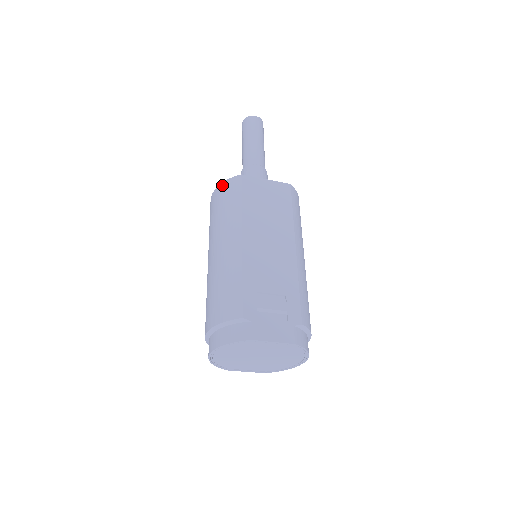
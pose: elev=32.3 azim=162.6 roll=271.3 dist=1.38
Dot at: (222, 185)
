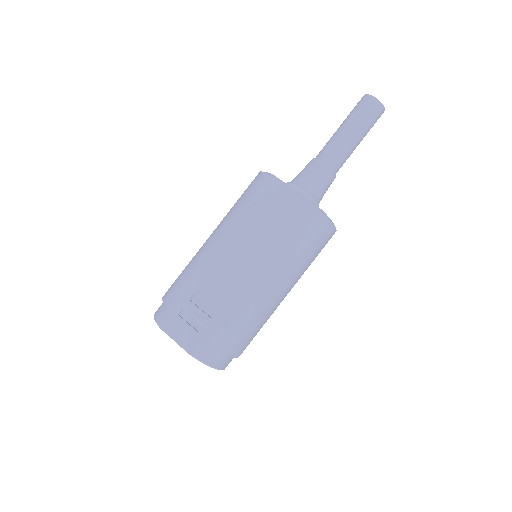
Dot at: (258, 174)
